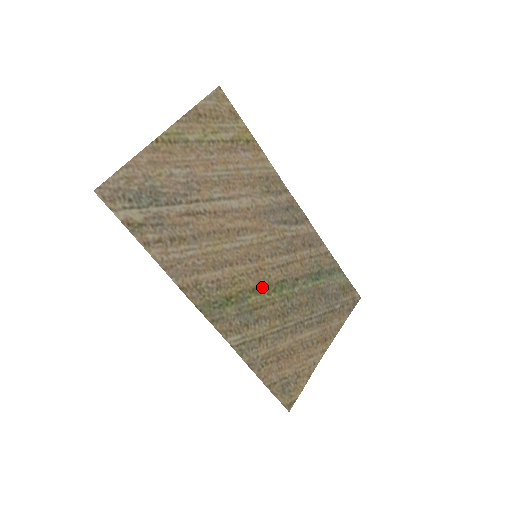
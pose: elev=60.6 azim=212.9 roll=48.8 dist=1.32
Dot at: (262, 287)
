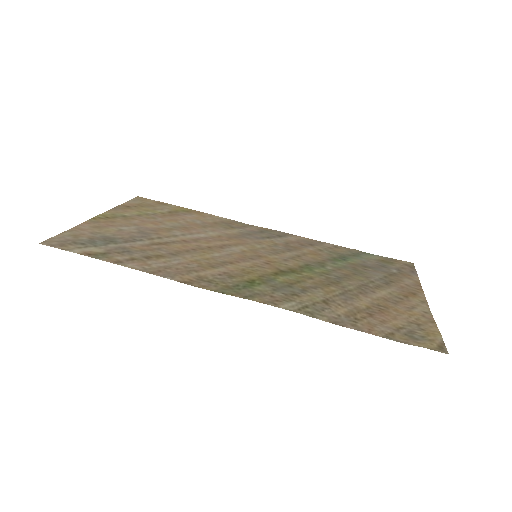
Dot at: (285, 271)
